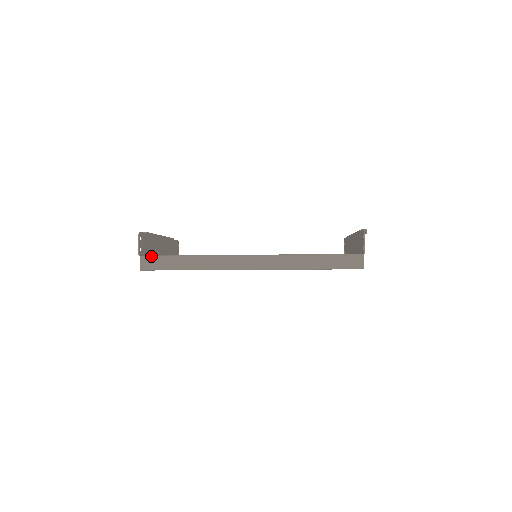
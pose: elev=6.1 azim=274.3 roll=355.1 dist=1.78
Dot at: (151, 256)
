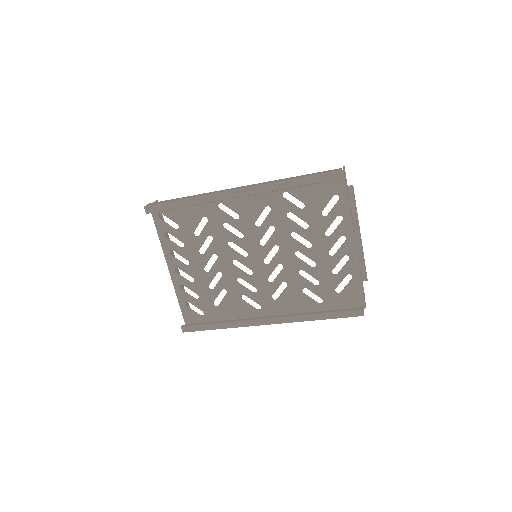
Dot at: occluded
